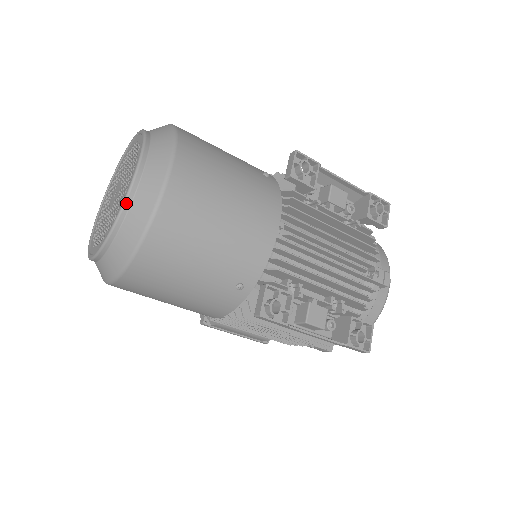
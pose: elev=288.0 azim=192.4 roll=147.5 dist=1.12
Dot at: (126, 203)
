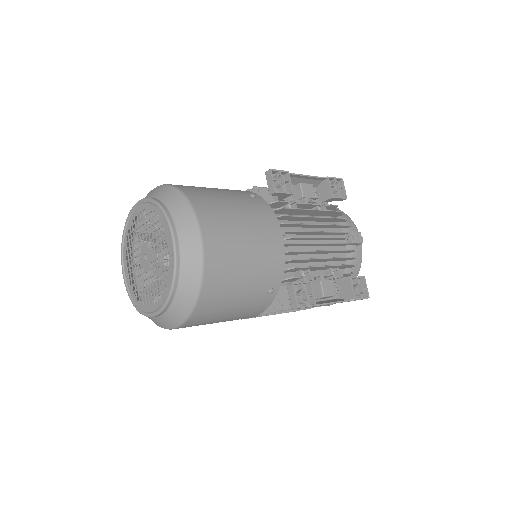
Dot at: (176, 268)
